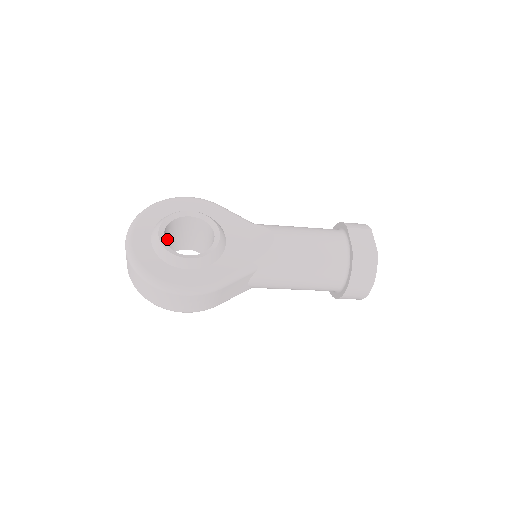
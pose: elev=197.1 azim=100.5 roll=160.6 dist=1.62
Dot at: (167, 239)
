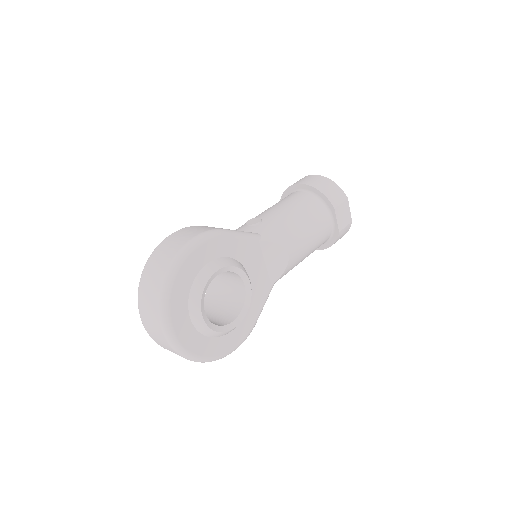
Dot at: occluded
